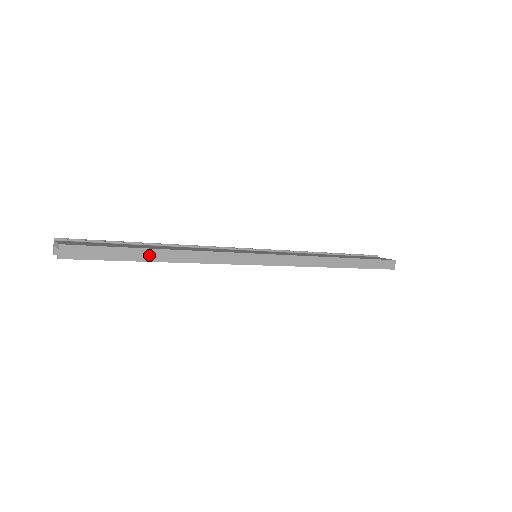
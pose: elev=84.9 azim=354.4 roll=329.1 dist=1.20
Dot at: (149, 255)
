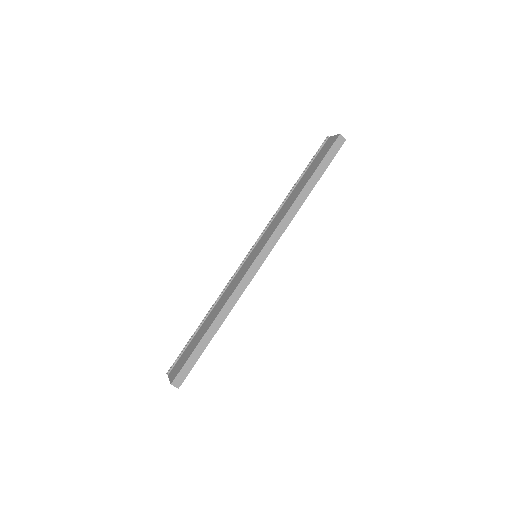
Dot at: (208, 337)
